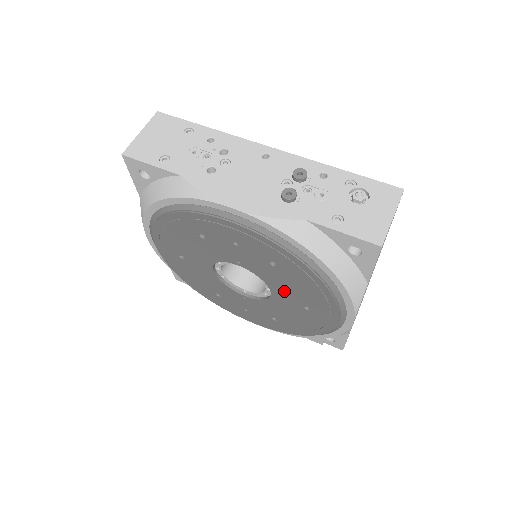
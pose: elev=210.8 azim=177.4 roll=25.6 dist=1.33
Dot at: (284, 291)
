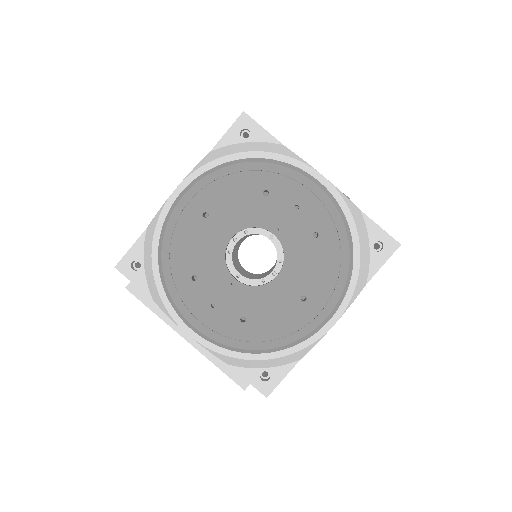
Dot at: (297, 272)
